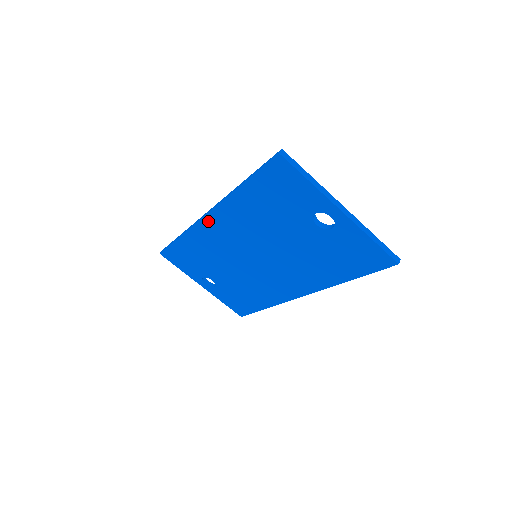
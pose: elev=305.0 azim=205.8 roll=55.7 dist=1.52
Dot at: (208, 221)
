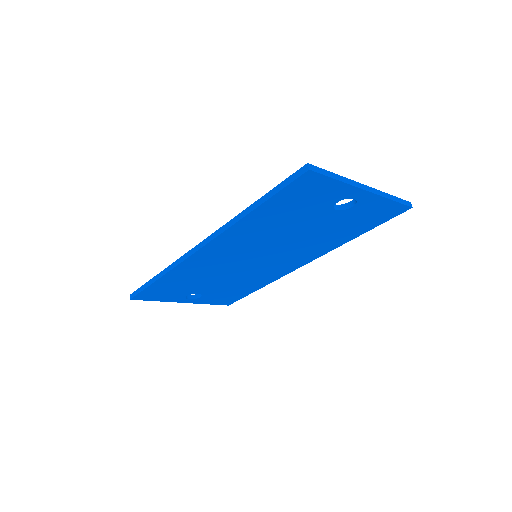
Dot at: (203, 252)
